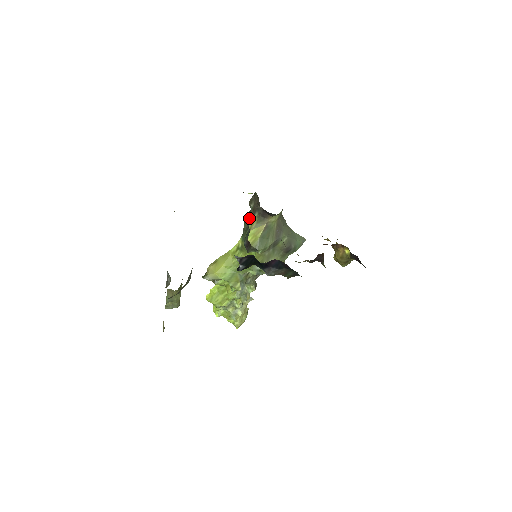
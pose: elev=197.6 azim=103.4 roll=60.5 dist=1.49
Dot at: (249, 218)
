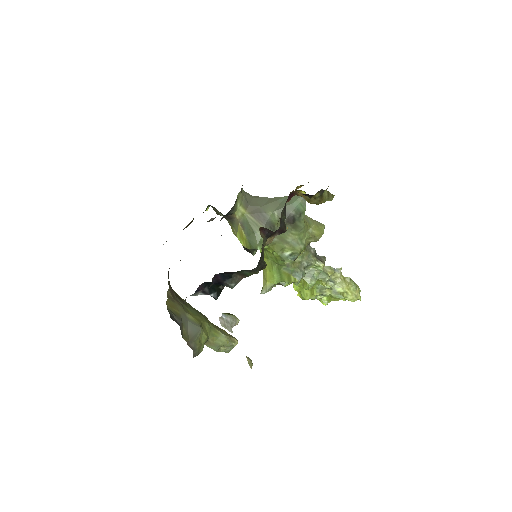
Dot at: occluded
